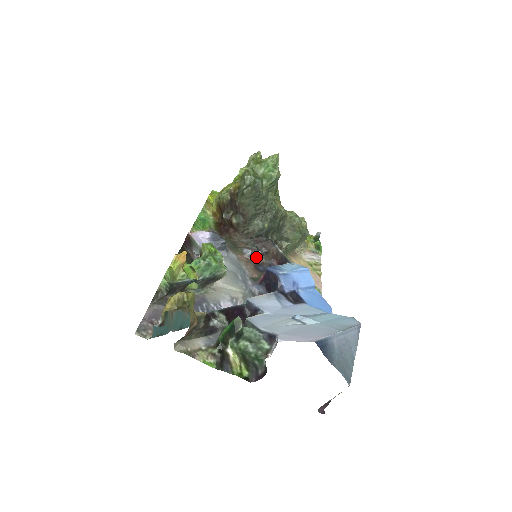
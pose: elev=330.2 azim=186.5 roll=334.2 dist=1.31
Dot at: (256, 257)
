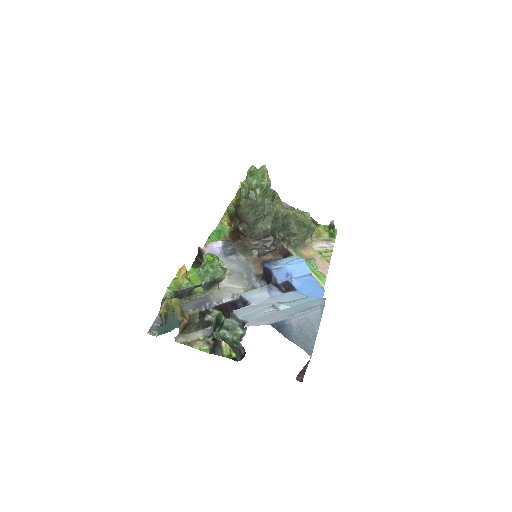
Dot at: (264, 255)
